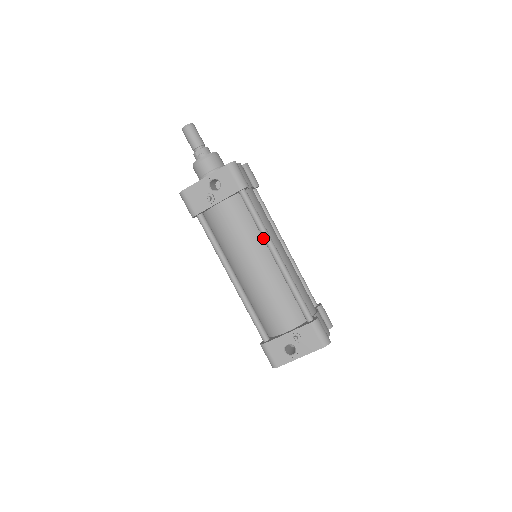
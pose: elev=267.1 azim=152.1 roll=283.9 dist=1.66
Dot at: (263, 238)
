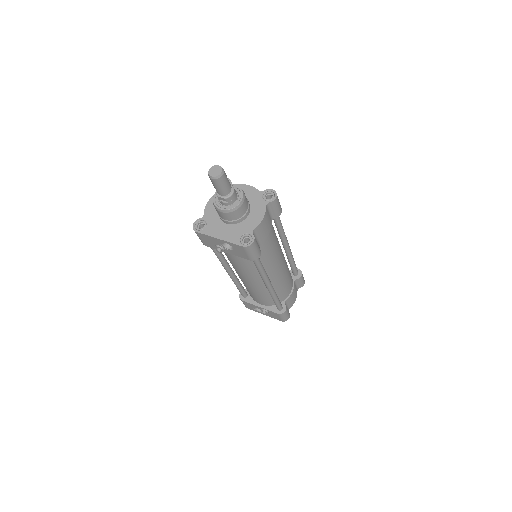
Dot at: occluded
